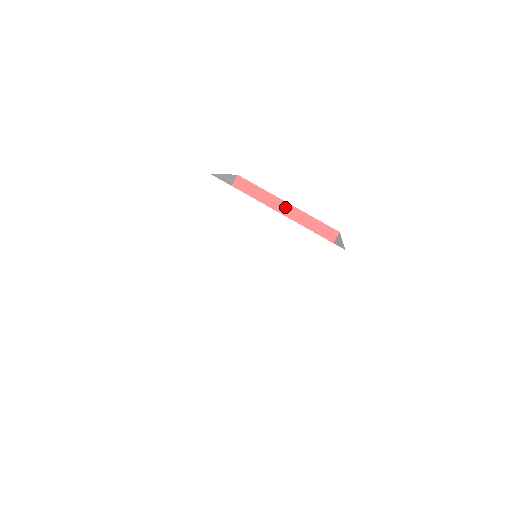
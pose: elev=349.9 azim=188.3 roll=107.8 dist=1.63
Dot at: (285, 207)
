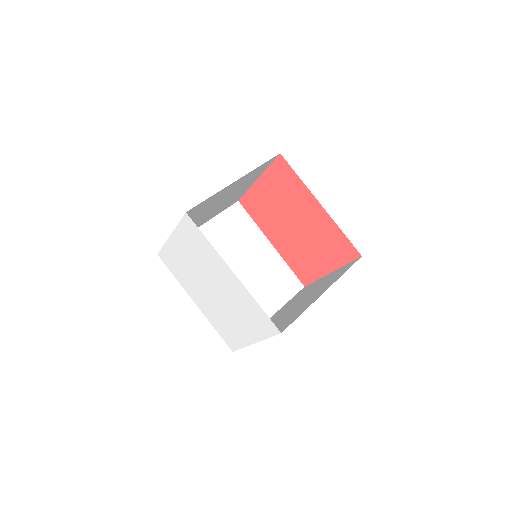
Dot at: (317, 206)
